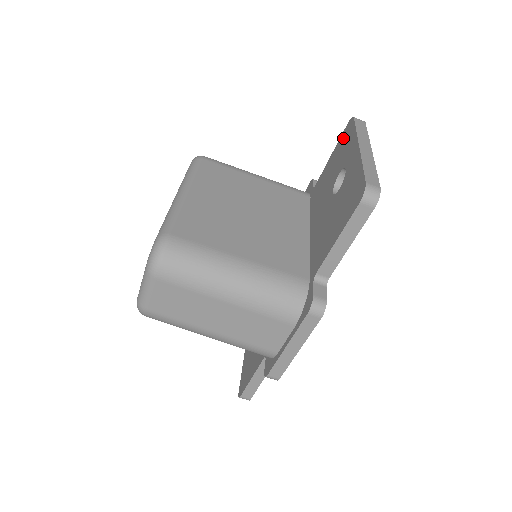
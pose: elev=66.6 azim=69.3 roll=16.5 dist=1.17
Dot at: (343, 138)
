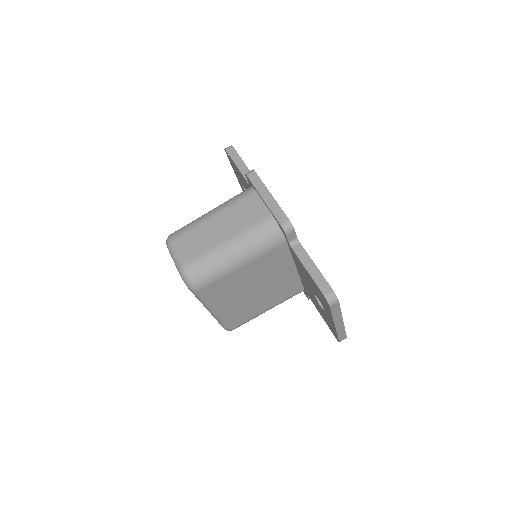
Dot at: occluded
